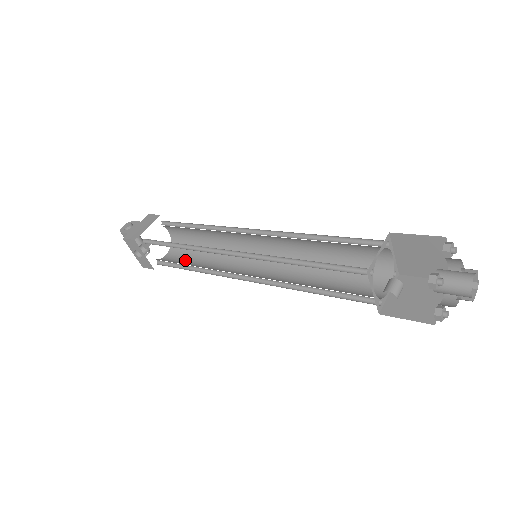
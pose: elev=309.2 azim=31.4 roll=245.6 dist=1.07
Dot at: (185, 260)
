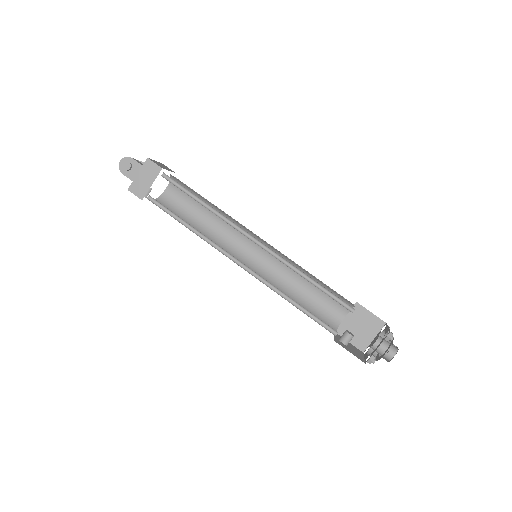
Dot at: (187, 207)
